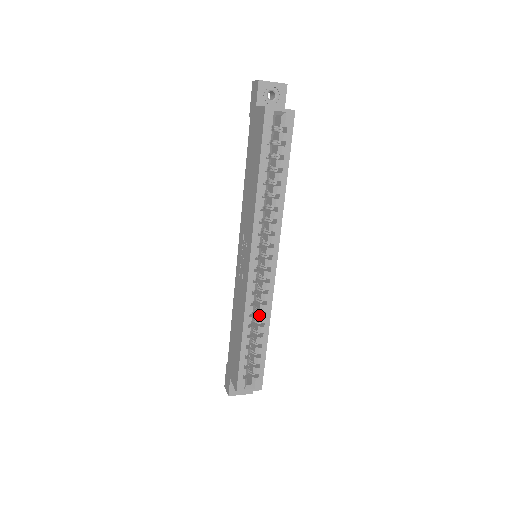
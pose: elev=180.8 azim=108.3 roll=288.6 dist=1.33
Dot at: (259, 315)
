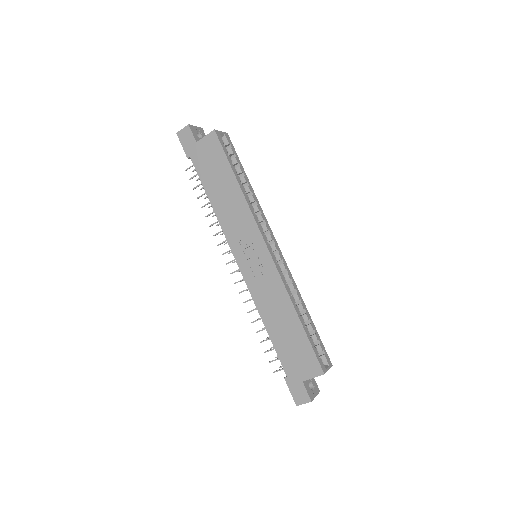
Dot at: (293, 295)
